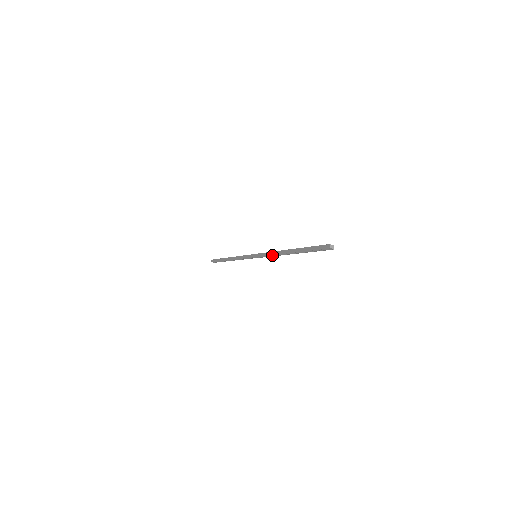
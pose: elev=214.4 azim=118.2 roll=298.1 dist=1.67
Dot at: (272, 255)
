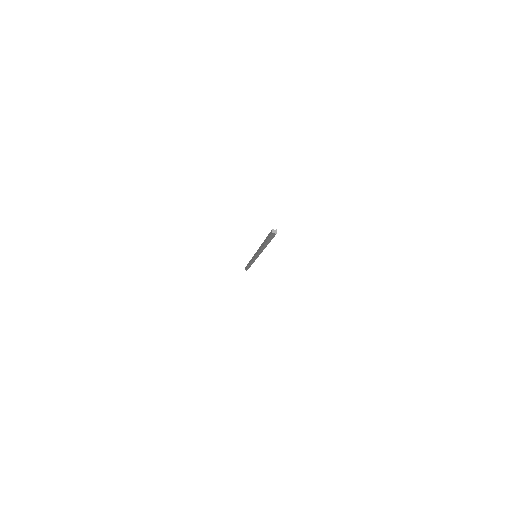
Dot at: (260, 252)
